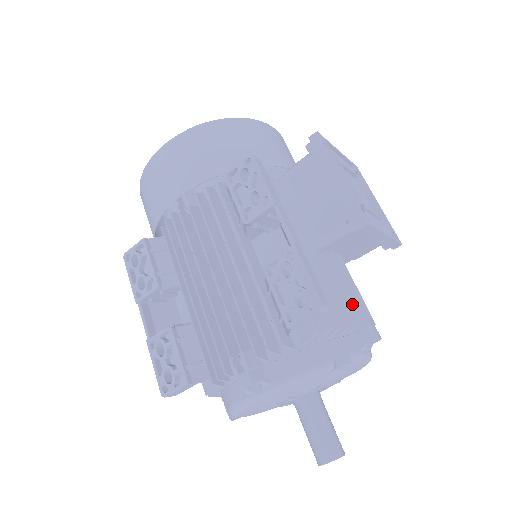
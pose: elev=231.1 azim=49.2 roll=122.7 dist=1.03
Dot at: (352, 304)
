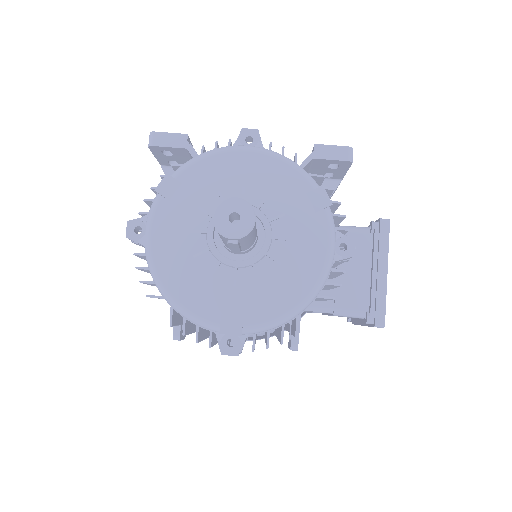
Dot at: (345, 233)
